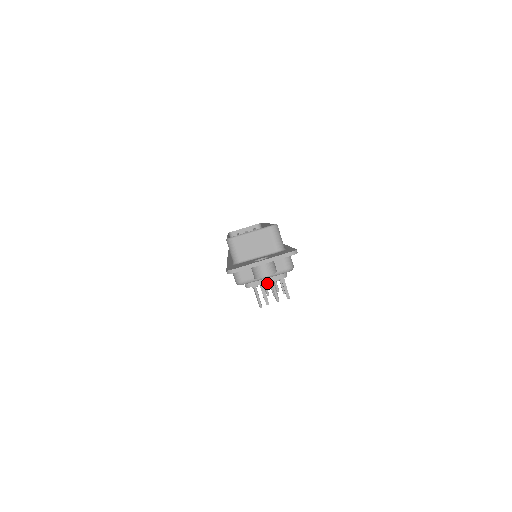
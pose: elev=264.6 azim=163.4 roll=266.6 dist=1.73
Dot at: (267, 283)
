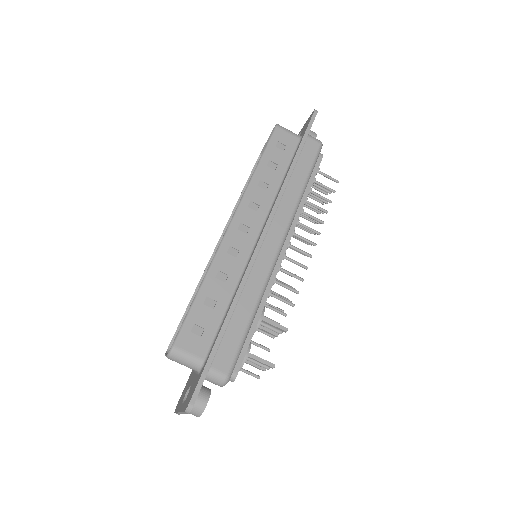
Dot at: occluded
